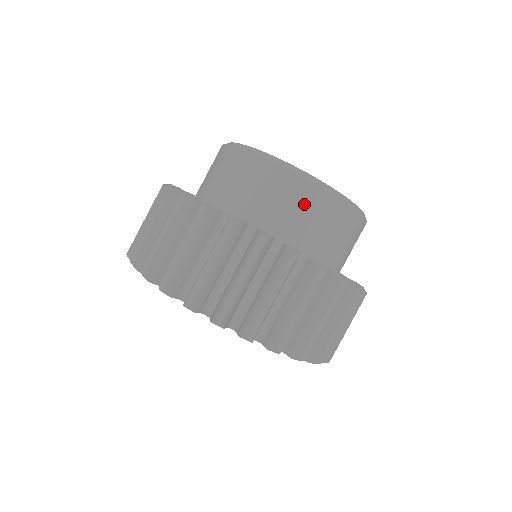
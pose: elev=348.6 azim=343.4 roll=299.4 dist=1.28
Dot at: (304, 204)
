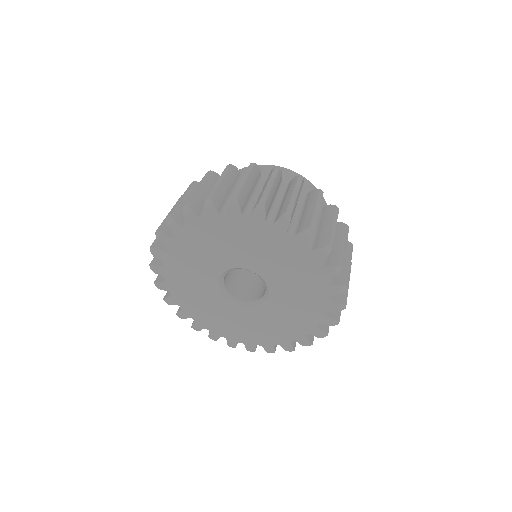
Dot at: occluded
